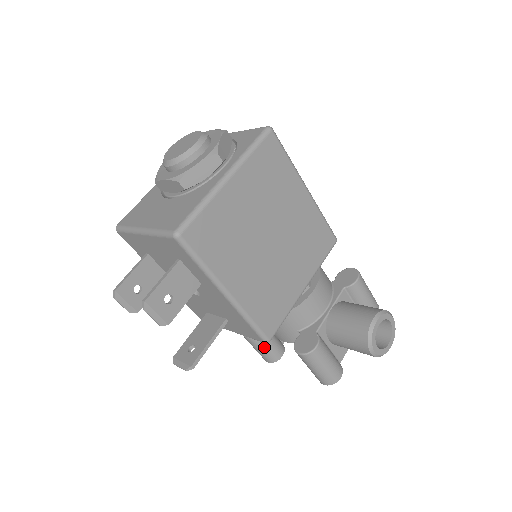
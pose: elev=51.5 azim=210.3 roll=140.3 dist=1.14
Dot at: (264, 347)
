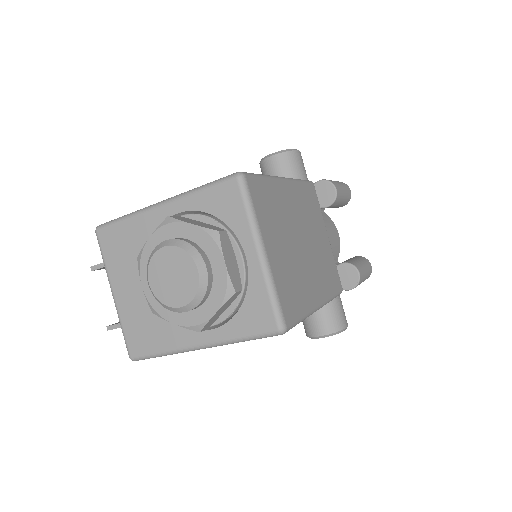
Dot at: occluded
